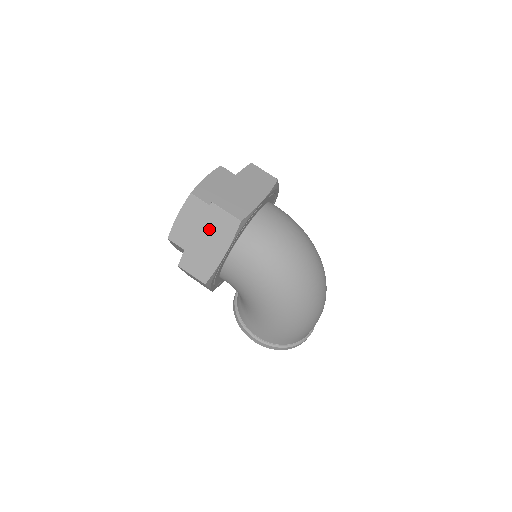
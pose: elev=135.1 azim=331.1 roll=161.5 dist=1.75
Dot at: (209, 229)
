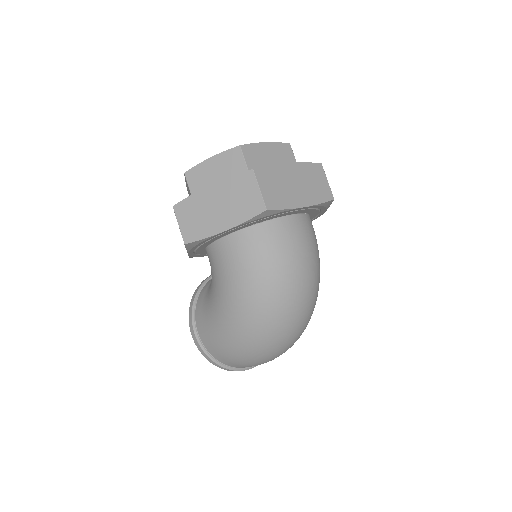
Dot at: (230, 193)
